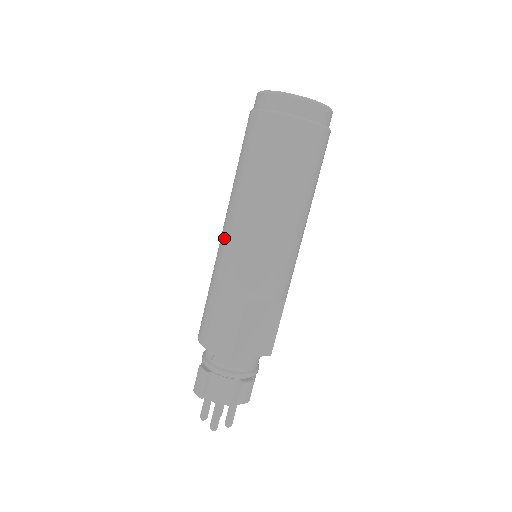
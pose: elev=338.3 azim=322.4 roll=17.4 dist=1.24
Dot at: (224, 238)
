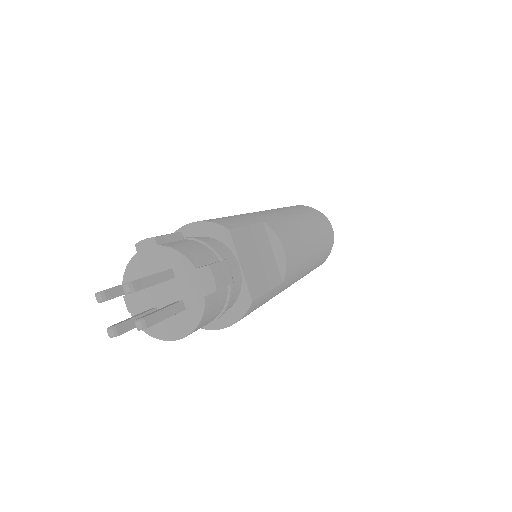
Dot at: occluded
